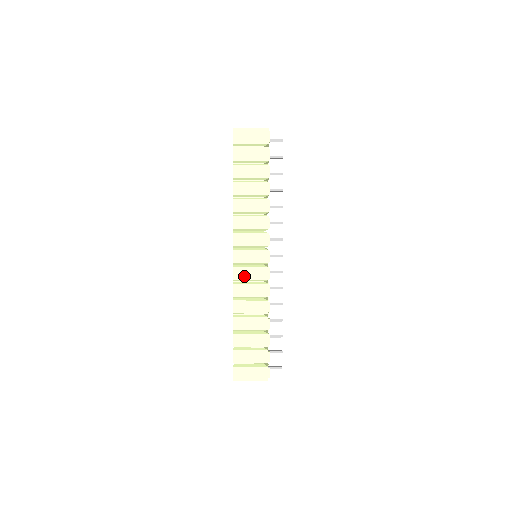
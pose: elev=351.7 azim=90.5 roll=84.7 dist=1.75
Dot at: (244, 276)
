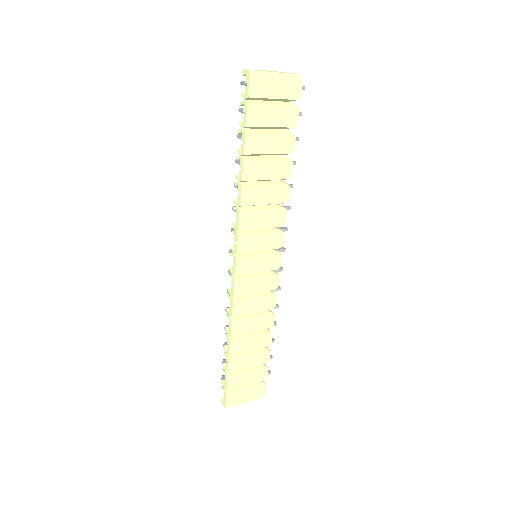
Dot at: (247, 290)
